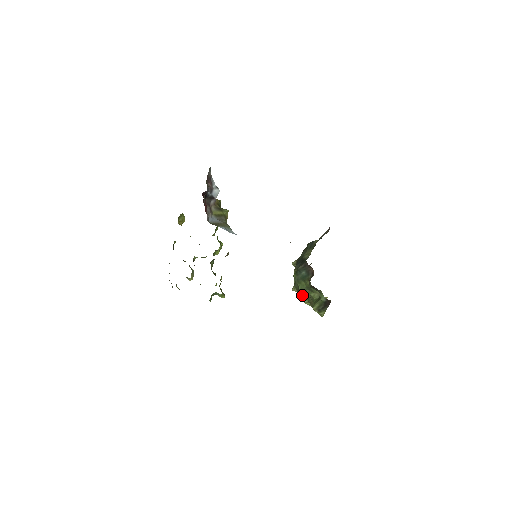
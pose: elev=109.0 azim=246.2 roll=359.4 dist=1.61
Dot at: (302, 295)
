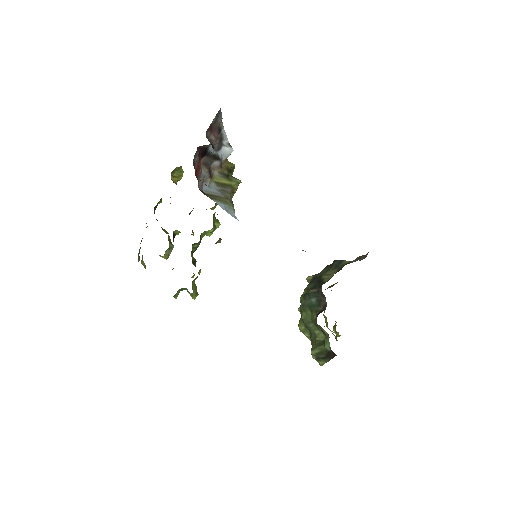
Dot at: (304, 325)
